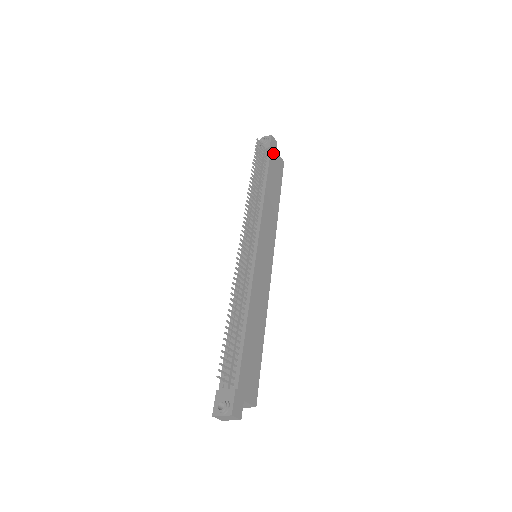
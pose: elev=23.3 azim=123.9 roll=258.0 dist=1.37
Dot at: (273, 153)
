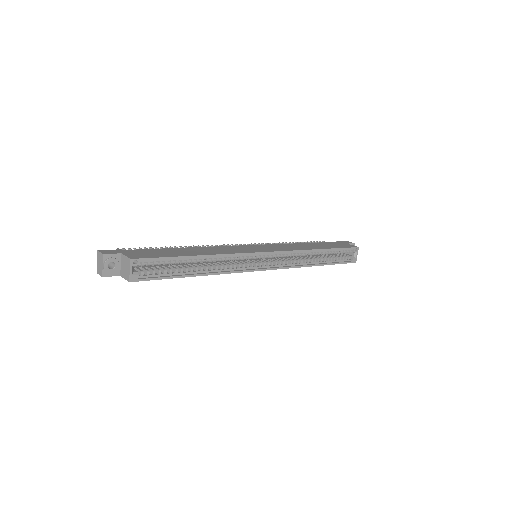
Dot at: (340, 243)
